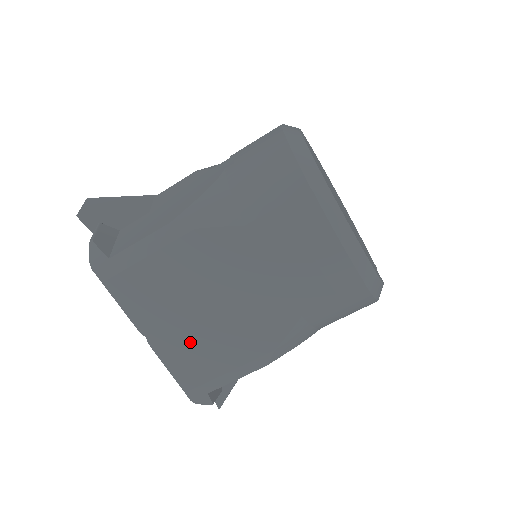
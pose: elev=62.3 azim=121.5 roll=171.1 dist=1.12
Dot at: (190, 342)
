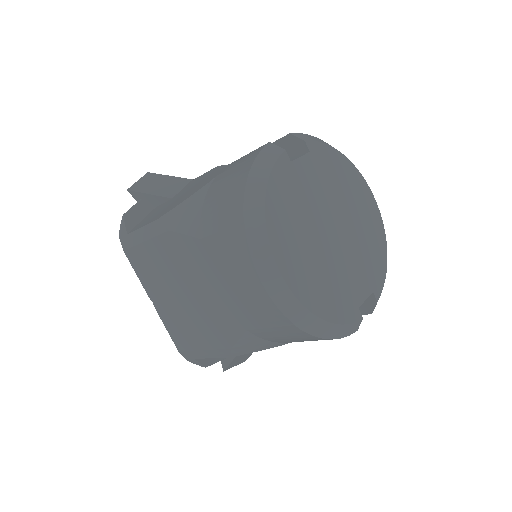
Dot at: (176, 316)
